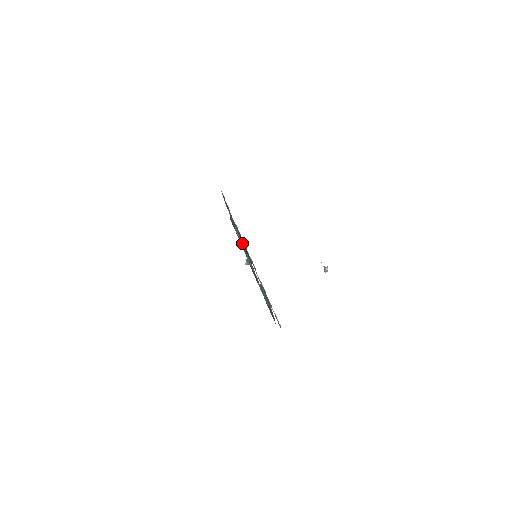
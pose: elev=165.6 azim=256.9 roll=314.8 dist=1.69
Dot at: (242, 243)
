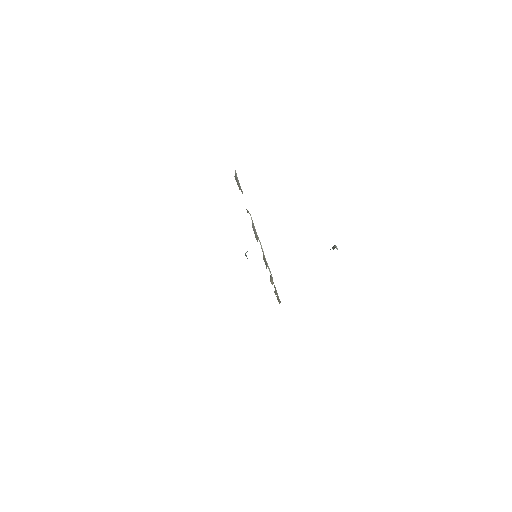
Dot at: occluded
